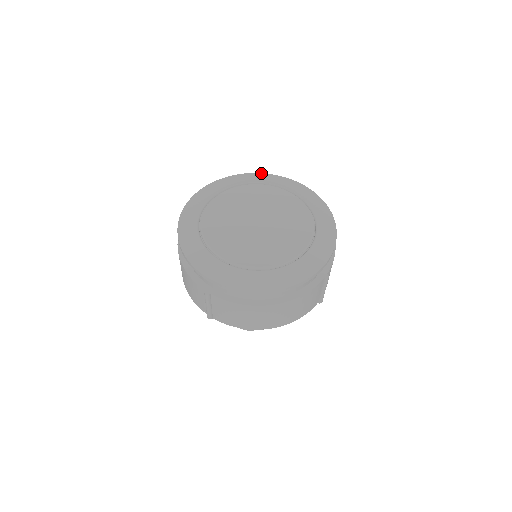
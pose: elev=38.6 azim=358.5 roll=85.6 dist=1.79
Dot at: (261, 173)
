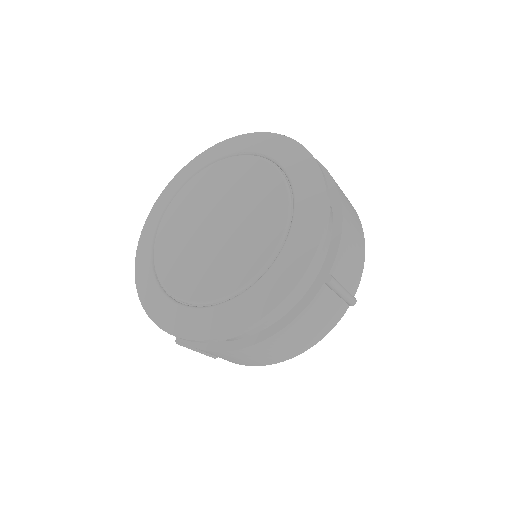
Dot at: (228, 139)
